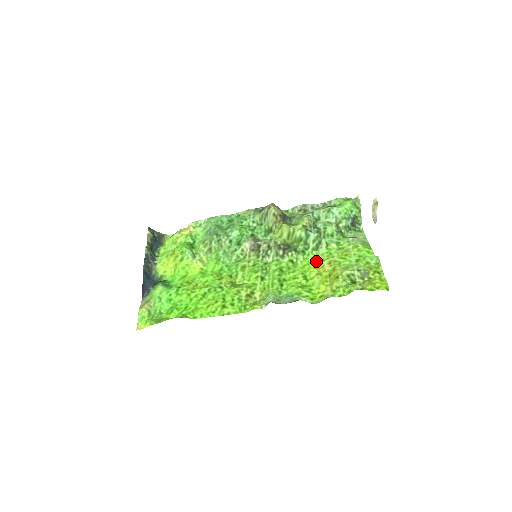
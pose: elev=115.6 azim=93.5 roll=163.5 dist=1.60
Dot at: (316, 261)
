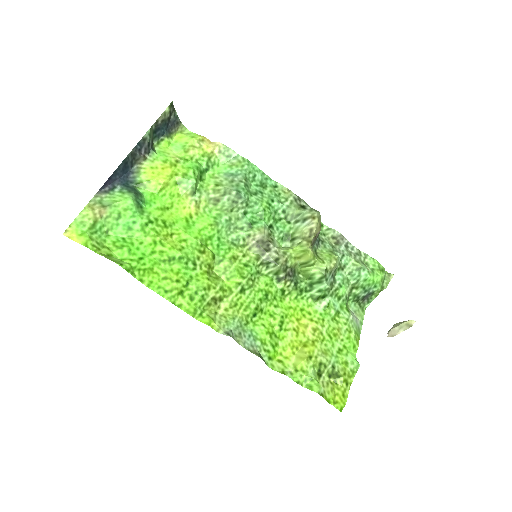
Dot at: (304, 313)
